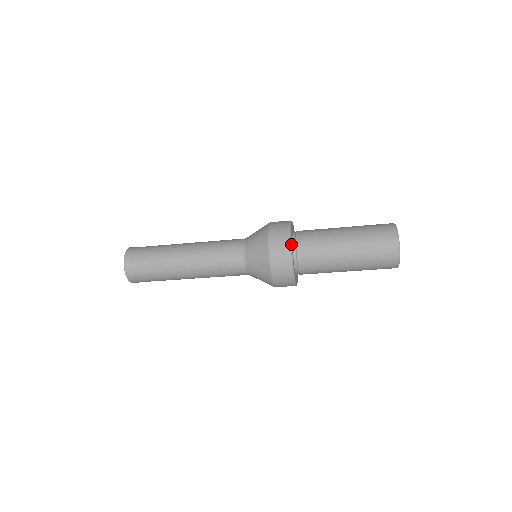
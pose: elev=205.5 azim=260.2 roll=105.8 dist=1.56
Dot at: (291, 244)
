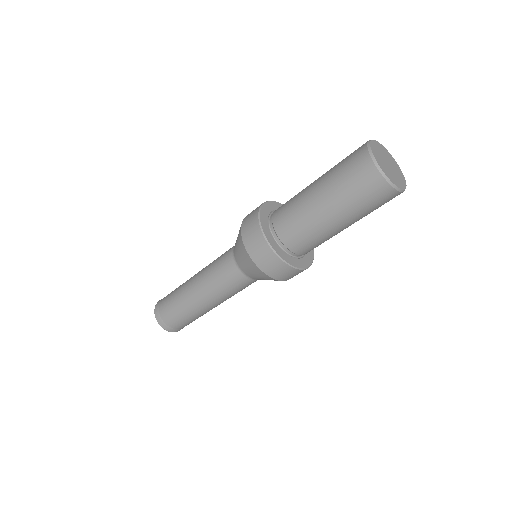
Dot at: (262, 230)
